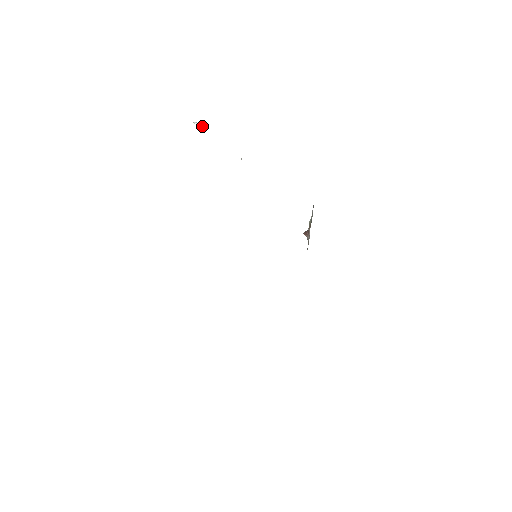
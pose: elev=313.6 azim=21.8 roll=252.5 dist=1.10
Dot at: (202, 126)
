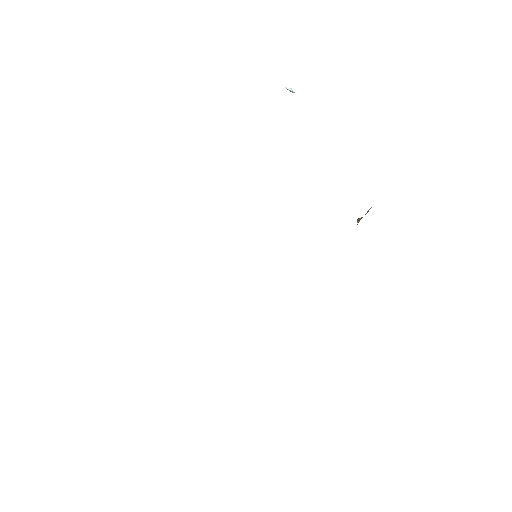
Dot at: (293, 92)
